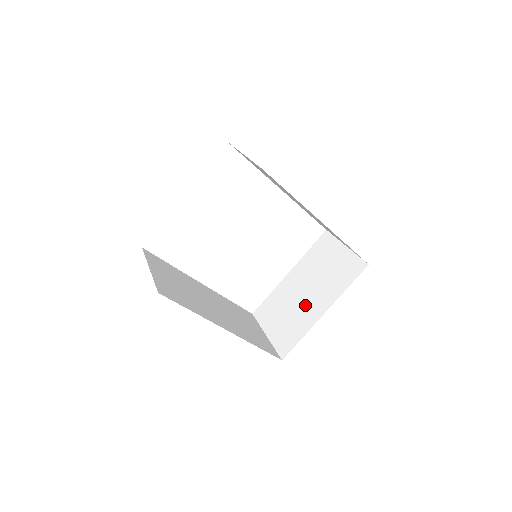
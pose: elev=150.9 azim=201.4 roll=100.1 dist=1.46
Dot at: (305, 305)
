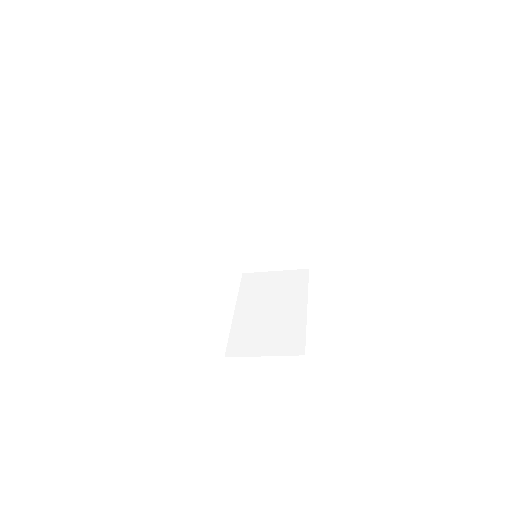
Dot at: (282, 315)
